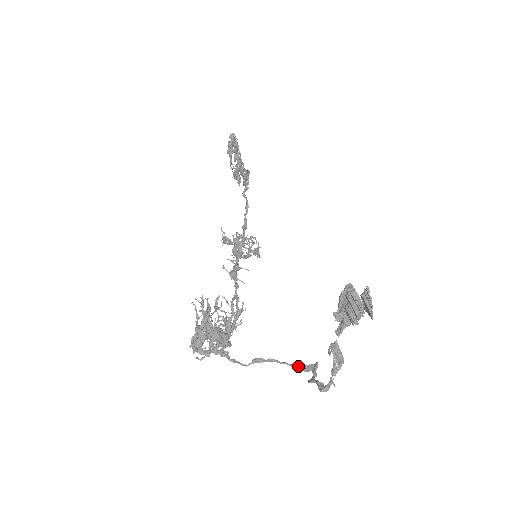
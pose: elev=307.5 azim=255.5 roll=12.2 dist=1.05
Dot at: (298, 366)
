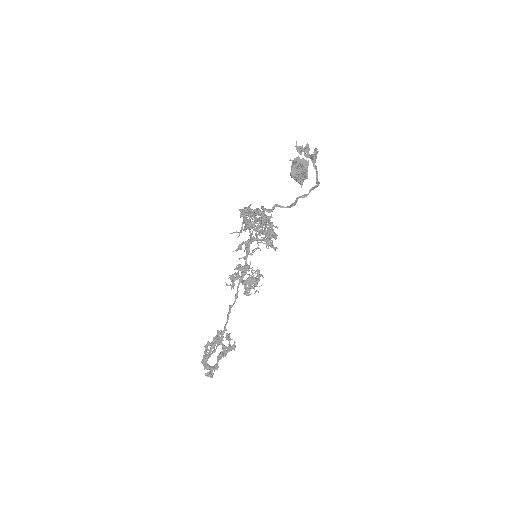
Dot at: (312, 189)
